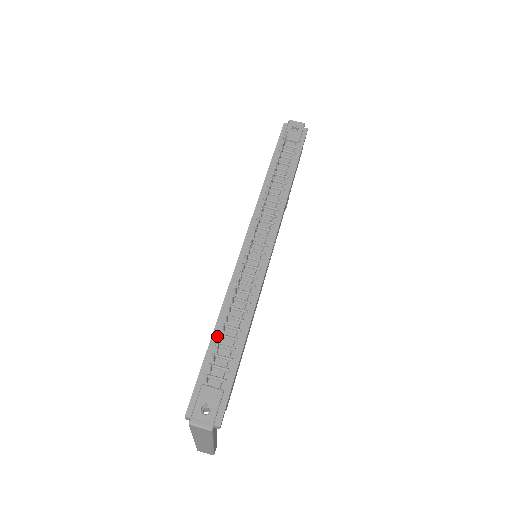
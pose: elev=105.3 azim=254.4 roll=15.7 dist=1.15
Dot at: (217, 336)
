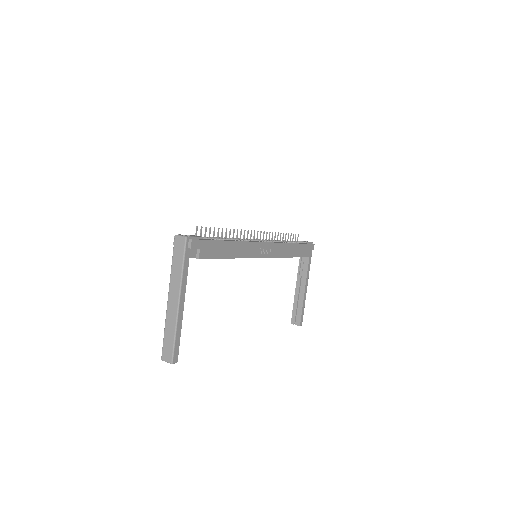
Dot at: occluded
